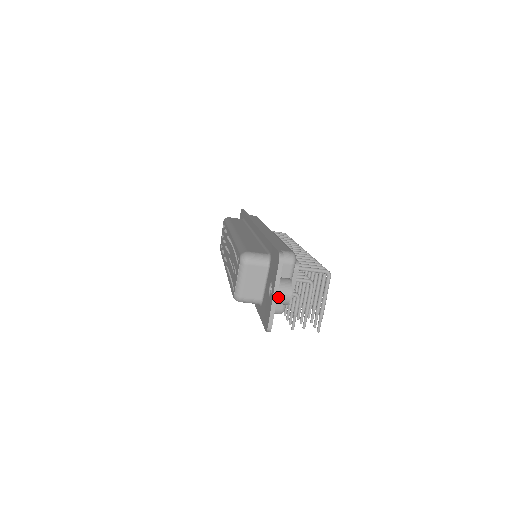
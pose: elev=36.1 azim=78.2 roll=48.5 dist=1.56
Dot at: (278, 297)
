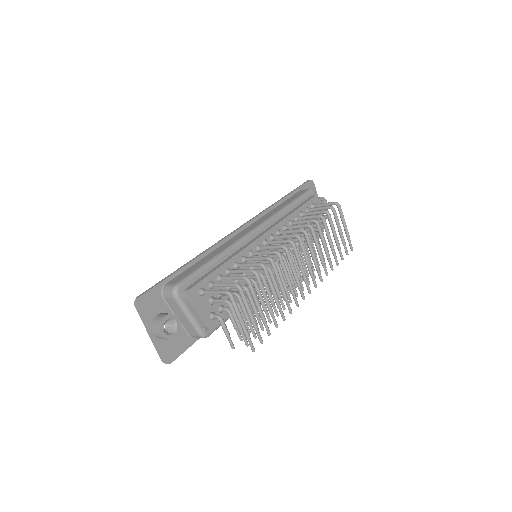
Dot at: (155, 335)
